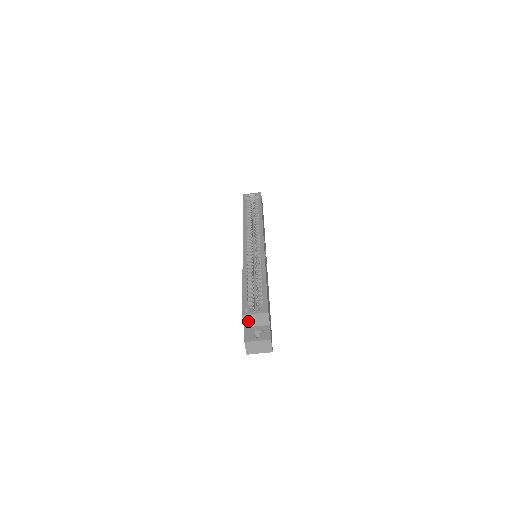
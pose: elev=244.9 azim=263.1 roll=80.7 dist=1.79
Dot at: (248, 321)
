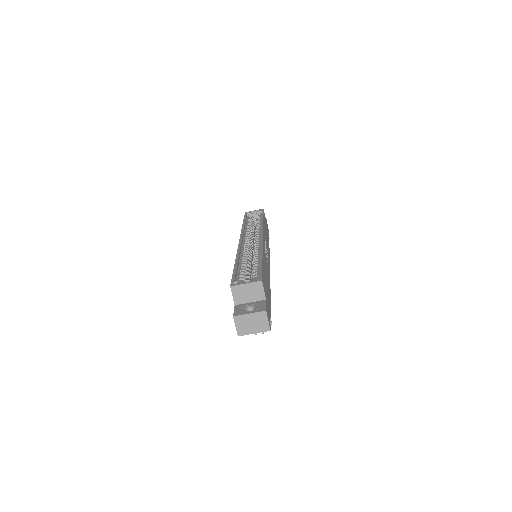
Dot at: (238, 295)
